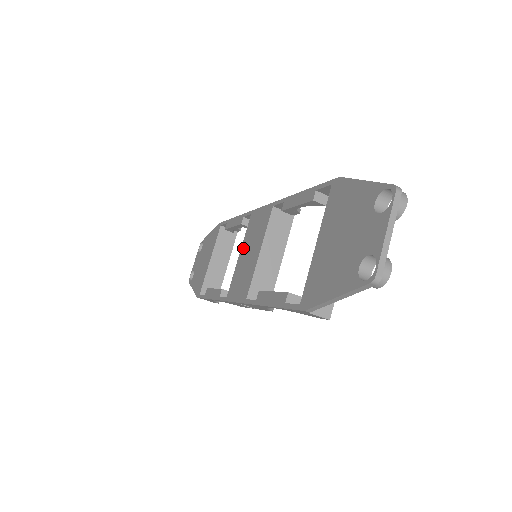
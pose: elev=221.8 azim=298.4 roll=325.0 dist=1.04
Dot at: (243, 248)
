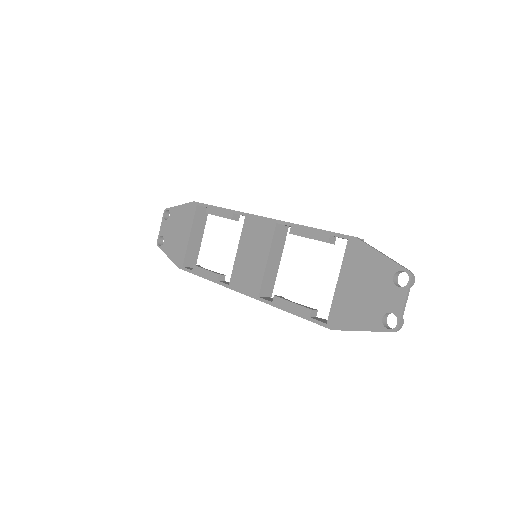
Dot at: (242, 247)
